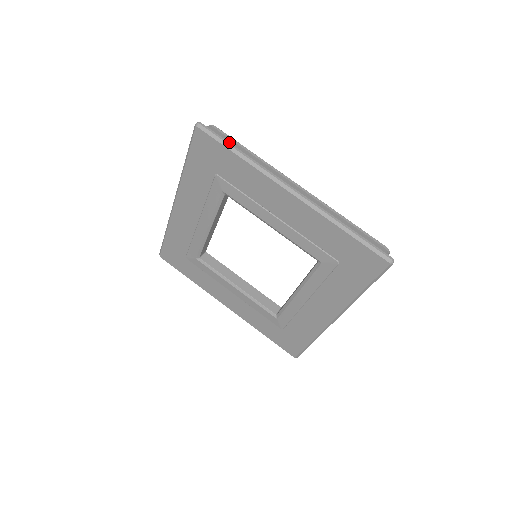
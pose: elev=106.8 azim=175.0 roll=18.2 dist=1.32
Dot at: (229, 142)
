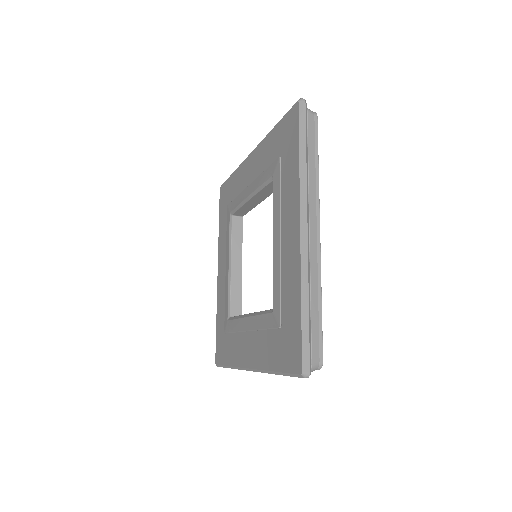
Dot at: (309, 139)
